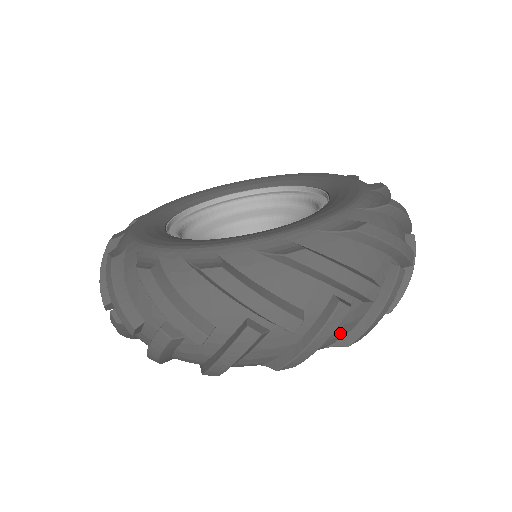
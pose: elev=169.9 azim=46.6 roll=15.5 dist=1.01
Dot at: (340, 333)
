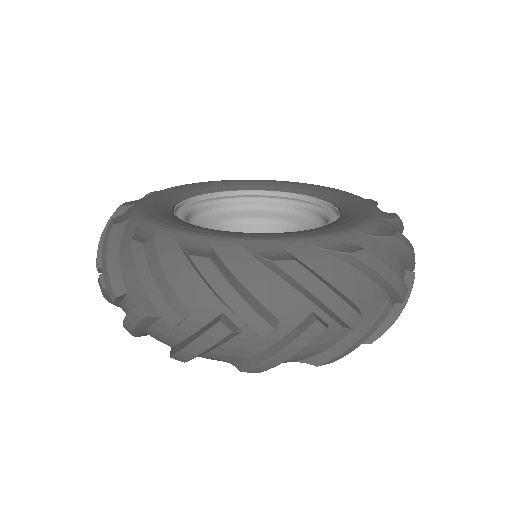
Dot at: occluded
